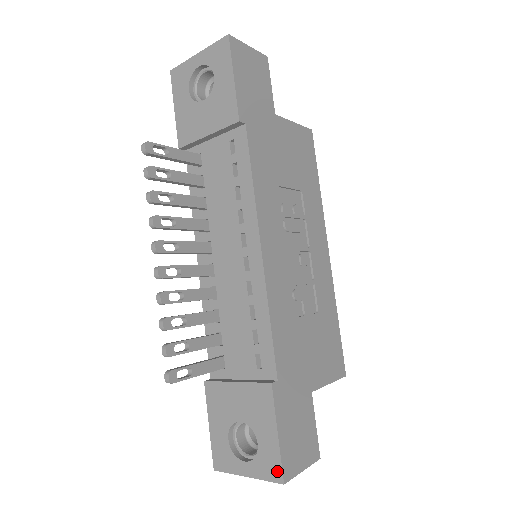
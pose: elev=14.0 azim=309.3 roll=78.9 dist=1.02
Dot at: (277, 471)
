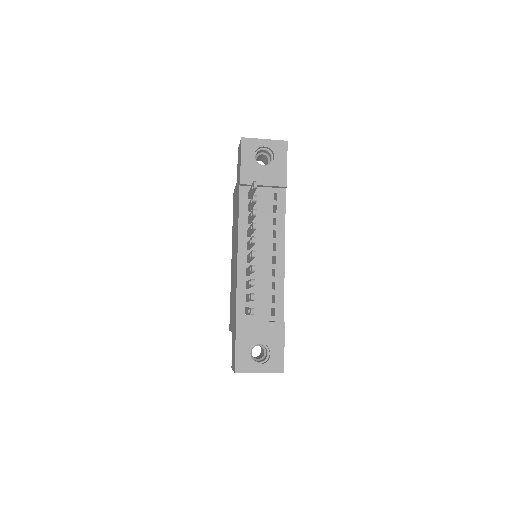
Dot at: (281, 367)
